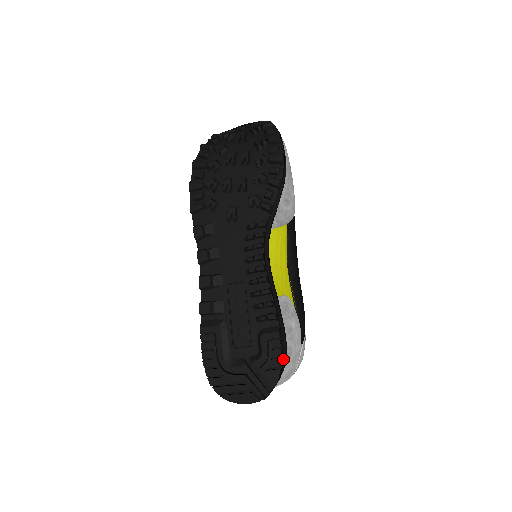
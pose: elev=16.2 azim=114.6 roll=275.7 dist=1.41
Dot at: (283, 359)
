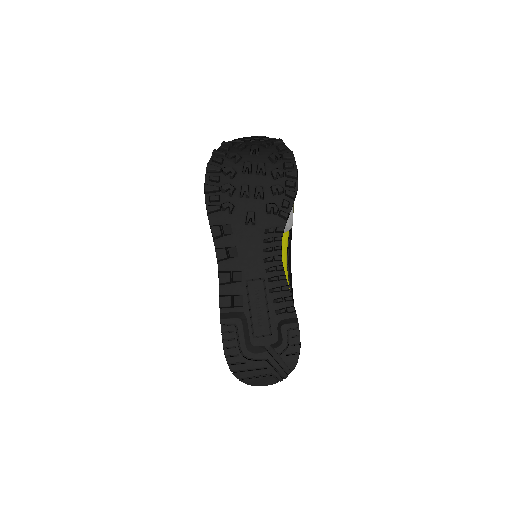
Dot at: occluded
